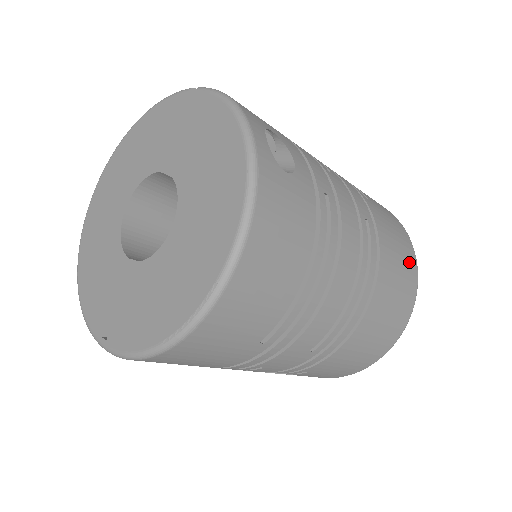
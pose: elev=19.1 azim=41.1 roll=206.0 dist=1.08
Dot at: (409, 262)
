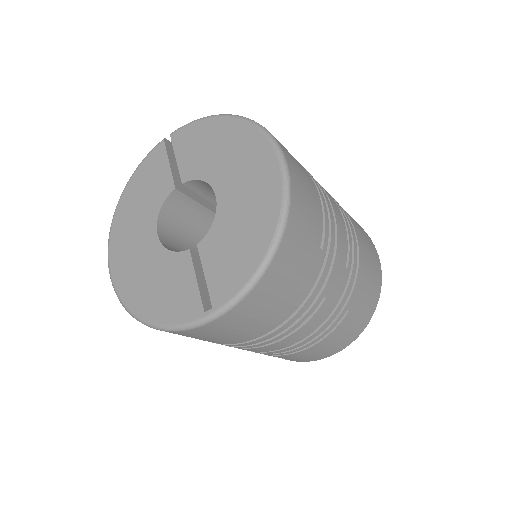
Dot at: occluded
